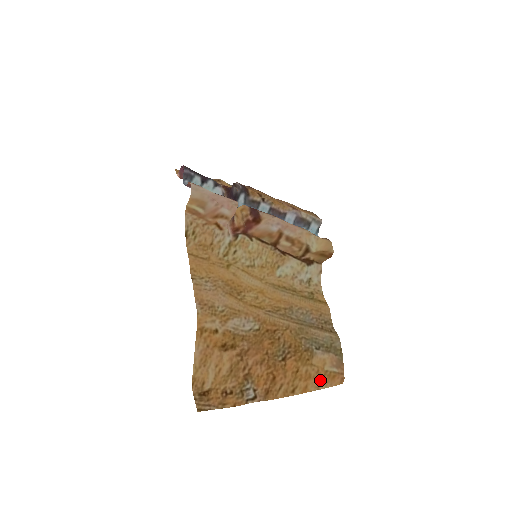
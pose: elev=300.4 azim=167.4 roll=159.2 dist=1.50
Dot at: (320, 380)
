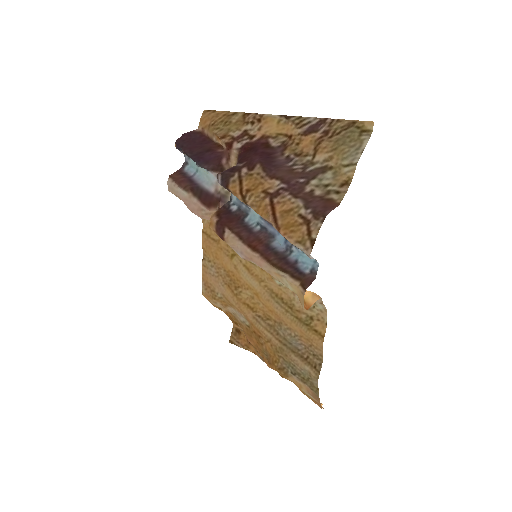
Dot at: occluded
